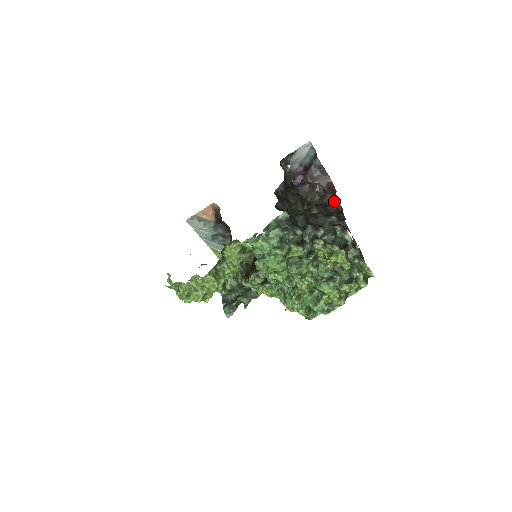
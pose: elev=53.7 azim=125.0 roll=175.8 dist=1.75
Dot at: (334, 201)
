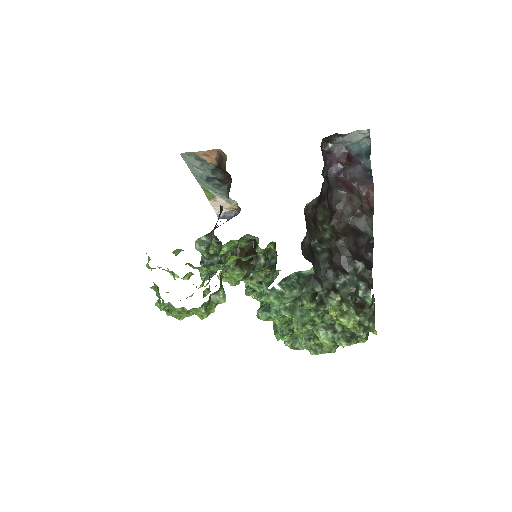
Dot at: (368, 229)
